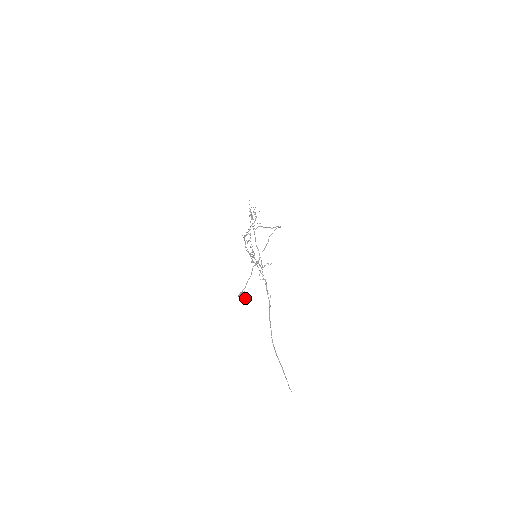
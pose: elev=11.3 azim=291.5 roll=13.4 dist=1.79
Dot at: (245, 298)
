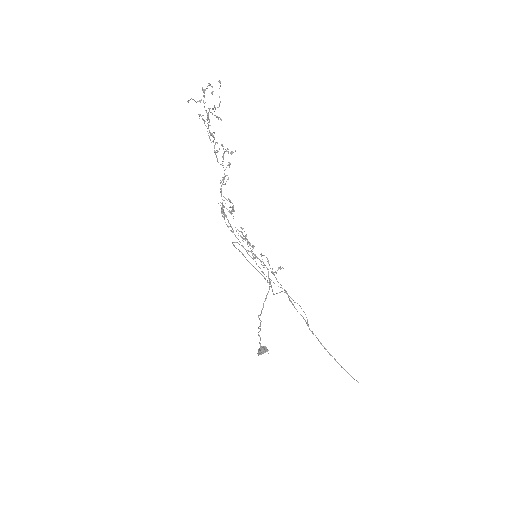
Dot at: occluded
